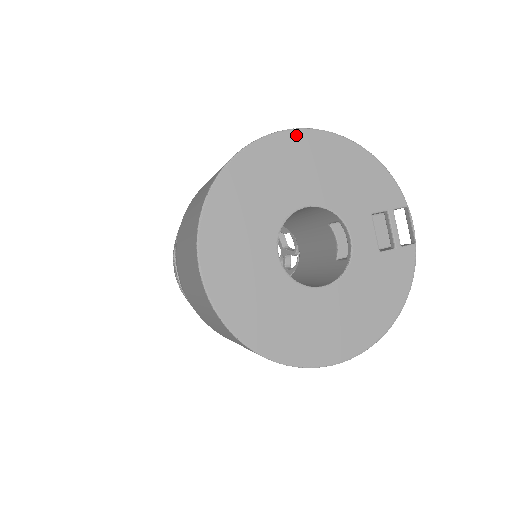
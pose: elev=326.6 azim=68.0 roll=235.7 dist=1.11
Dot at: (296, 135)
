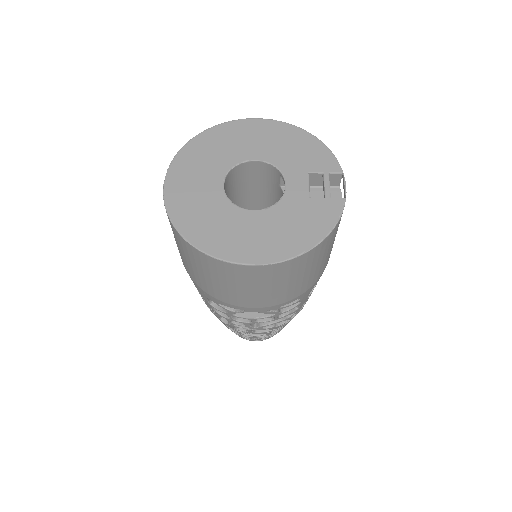
Dot at: (259, 121)
